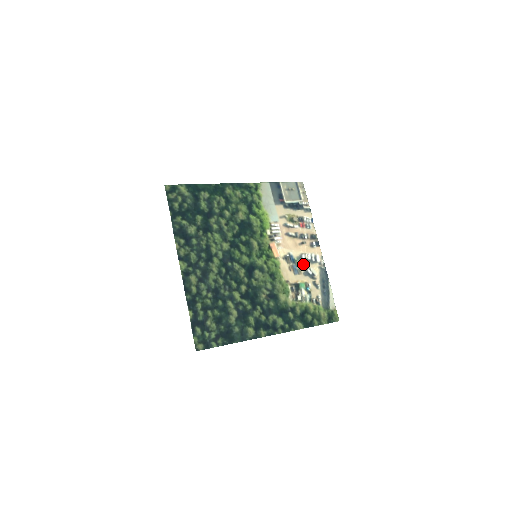
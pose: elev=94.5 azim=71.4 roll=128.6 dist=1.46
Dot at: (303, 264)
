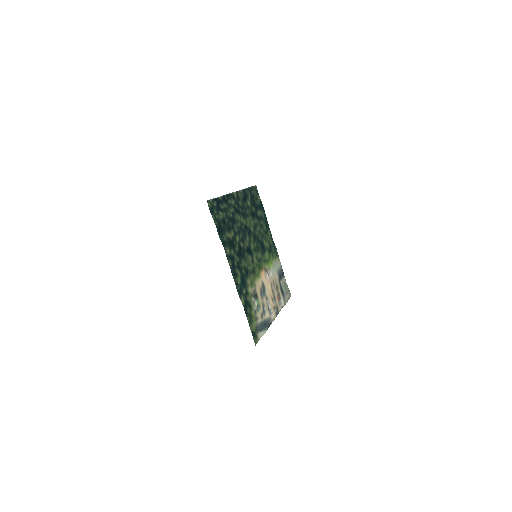
Dot at: (265, 301)
